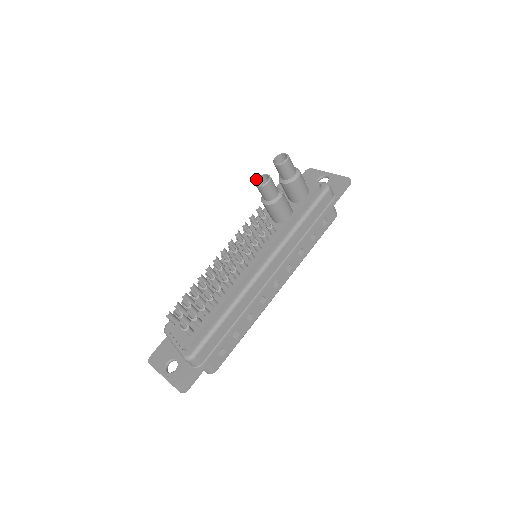
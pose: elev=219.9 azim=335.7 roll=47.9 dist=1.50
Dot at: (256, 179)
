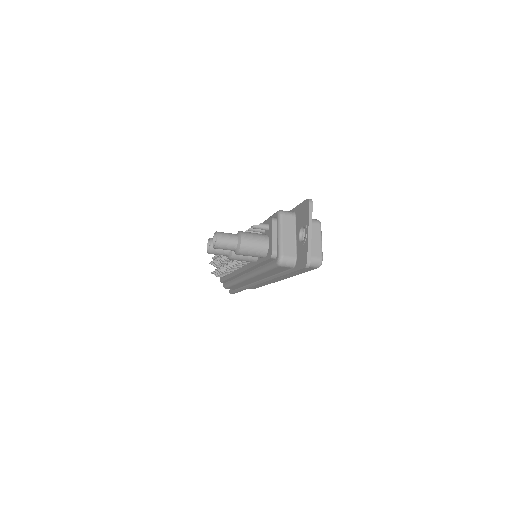
Dot at: (208, 239)
